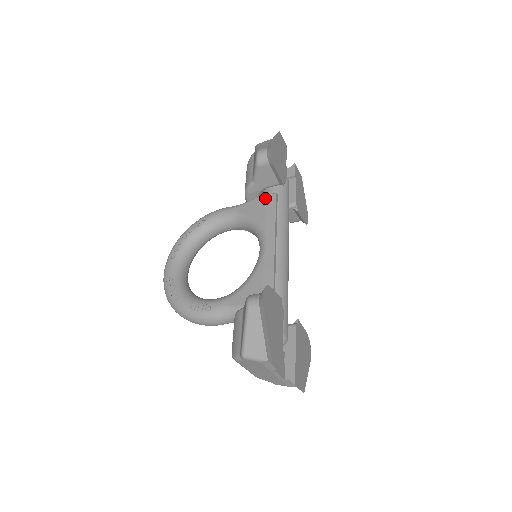
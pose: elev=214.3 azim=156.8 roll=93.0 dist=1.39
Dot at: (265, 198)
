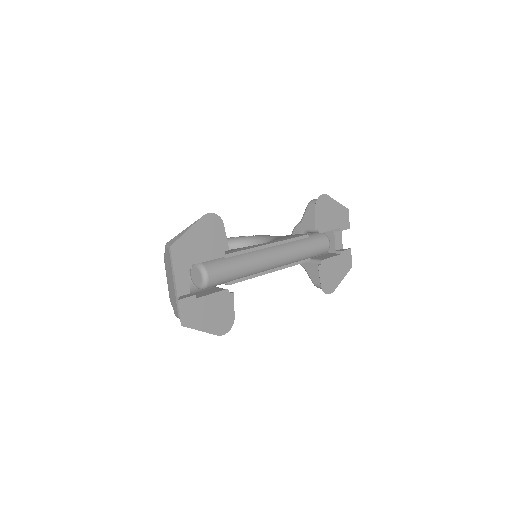
Dot at: (299, 234)
